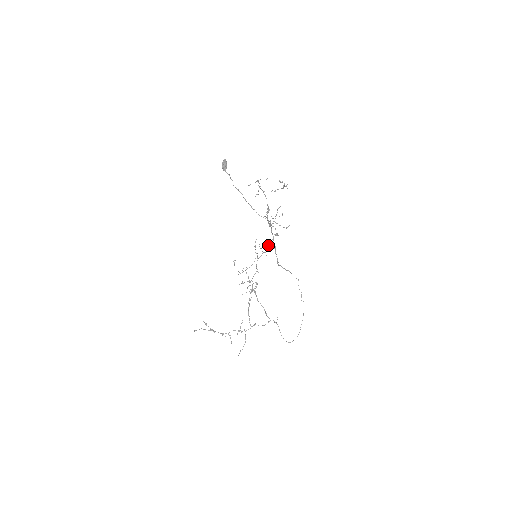
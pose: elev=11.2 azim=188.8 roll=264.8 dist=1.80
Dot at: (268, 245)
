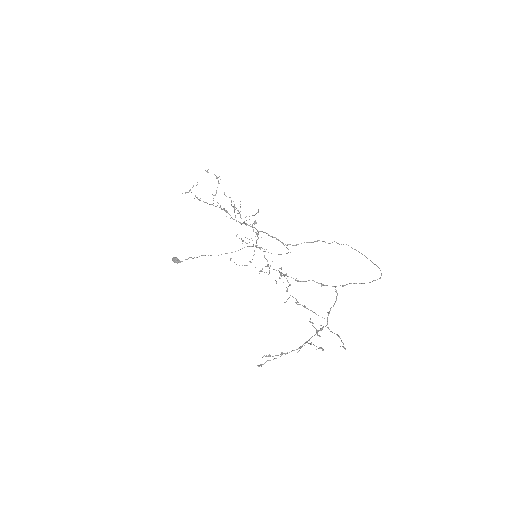
Dot at: occluded
